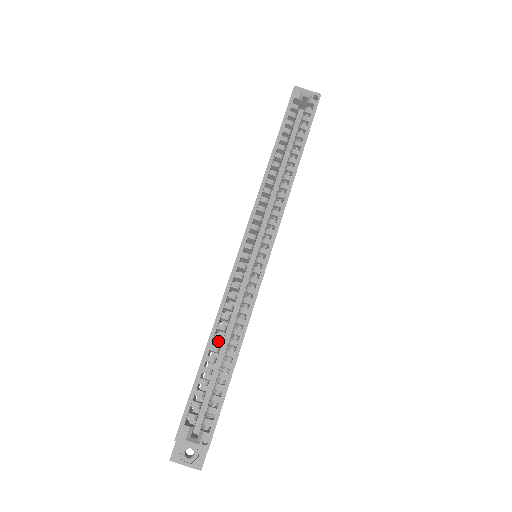
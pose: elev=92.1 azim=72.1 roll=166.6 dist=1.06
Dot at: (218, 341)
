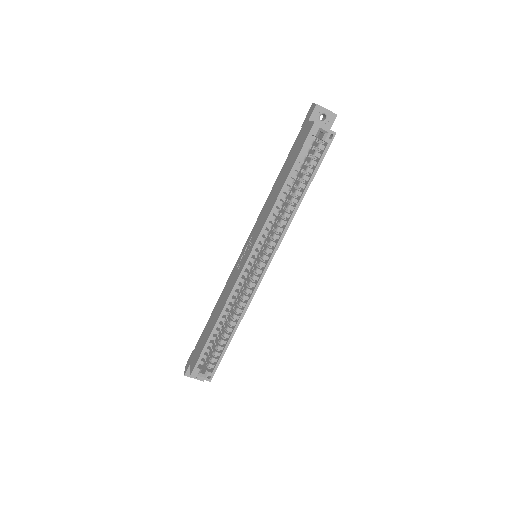
Dot at: (222, 319)
